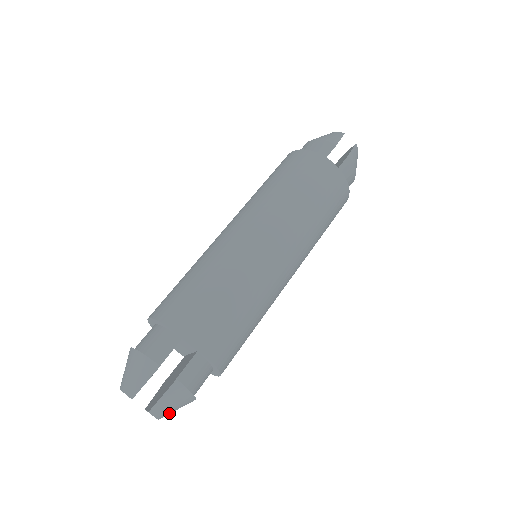
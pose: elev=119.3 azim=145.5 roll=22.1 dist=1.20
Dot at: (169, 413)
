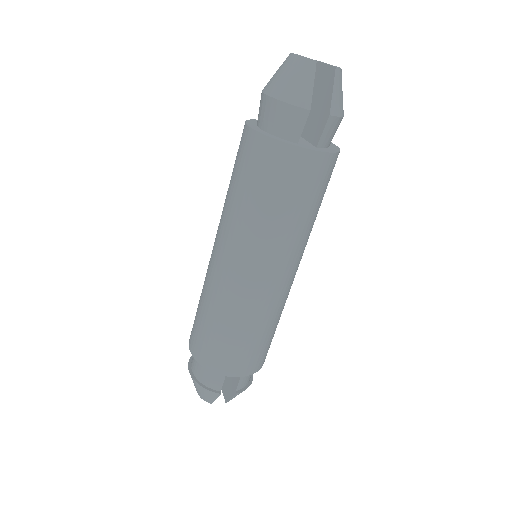
Dot at: occluded
